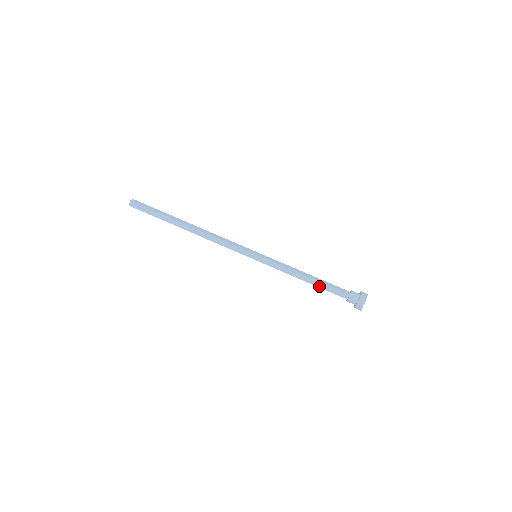
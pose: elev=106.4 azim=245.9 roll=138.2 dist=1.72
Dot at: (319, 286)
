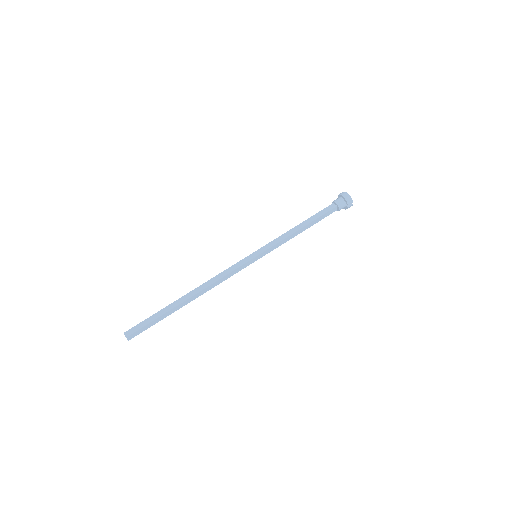
Dot at: occluded
